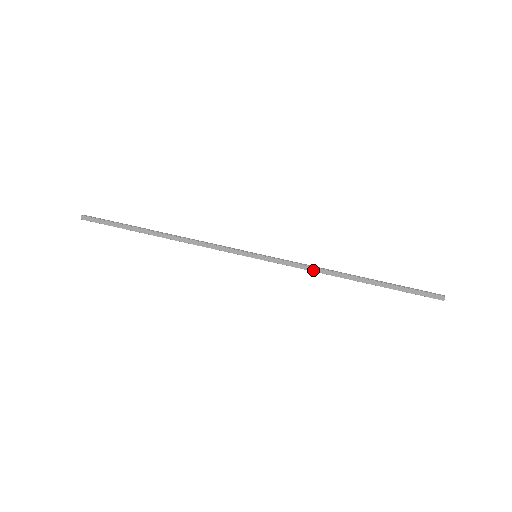
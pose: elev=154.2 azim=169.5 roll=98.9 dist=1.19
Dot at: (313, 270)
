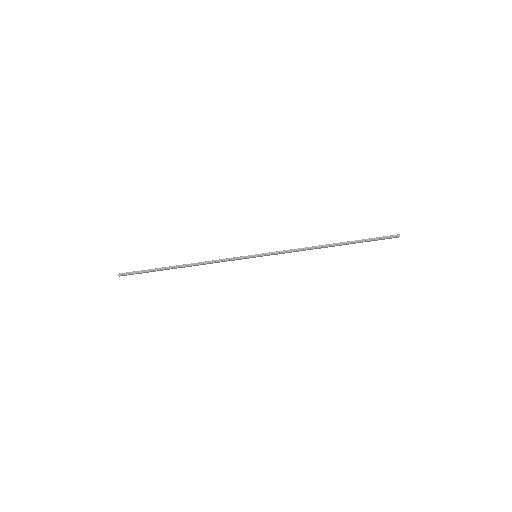
Dot at: occluded
